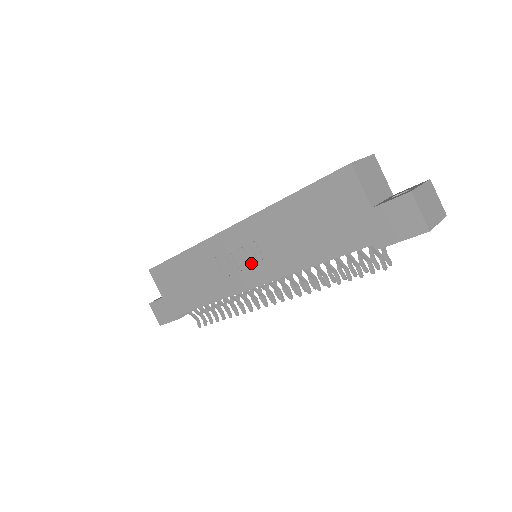
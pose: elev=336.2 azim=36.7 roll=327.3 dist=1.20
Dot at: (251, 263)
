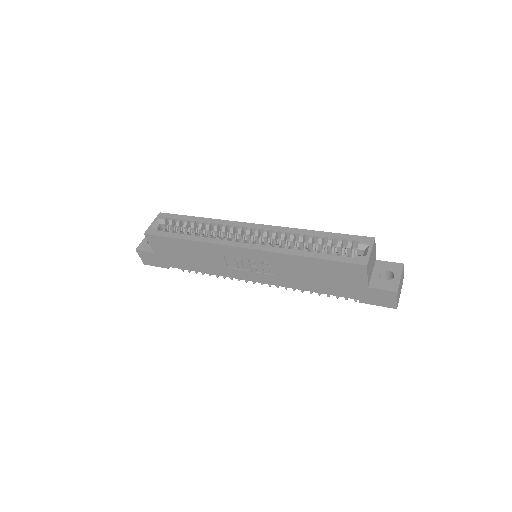
Dot at: (257, 270)
